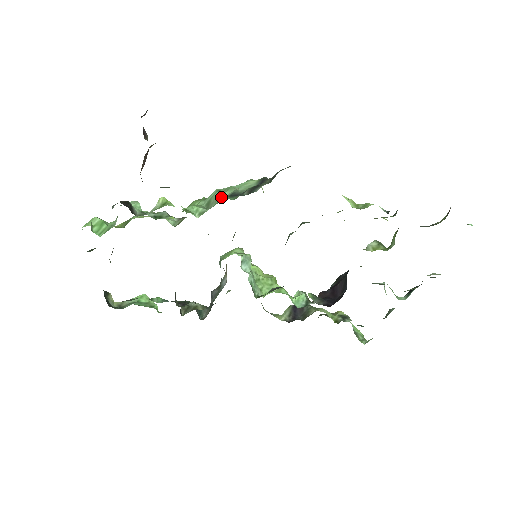
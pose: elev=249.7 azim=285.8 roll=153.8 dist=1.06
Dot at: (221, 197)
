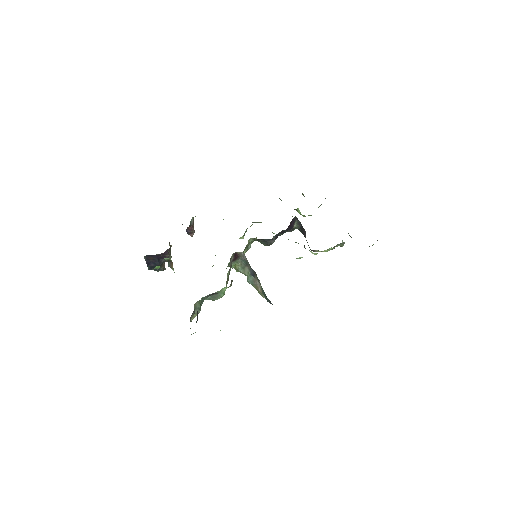
Dot at: occluded
